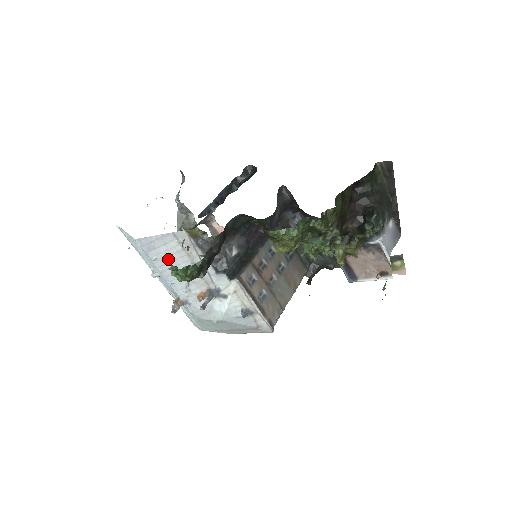
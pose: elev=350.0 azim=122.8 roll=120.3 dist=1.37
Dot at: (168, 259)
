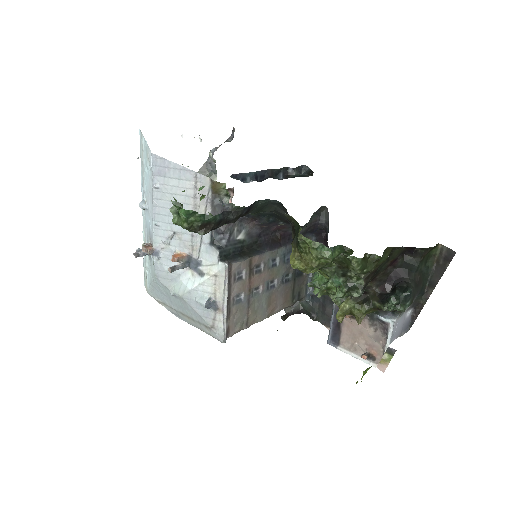
Dot at: (171, 196)
